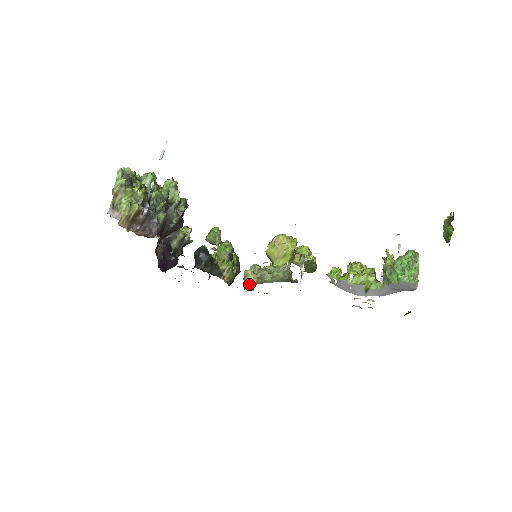
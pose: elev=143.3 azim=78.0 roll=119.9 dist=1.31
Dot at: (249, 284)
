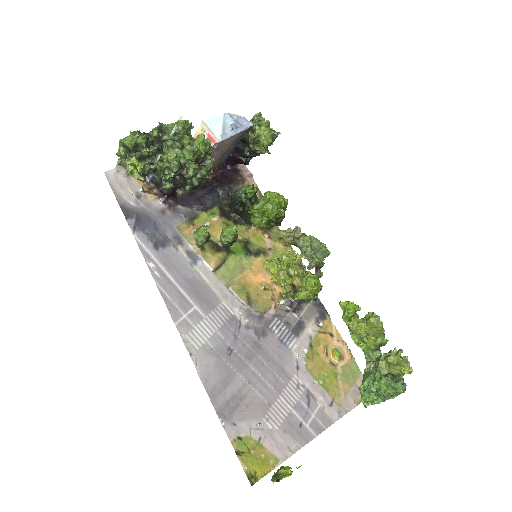
Dot at: (282, 240)
